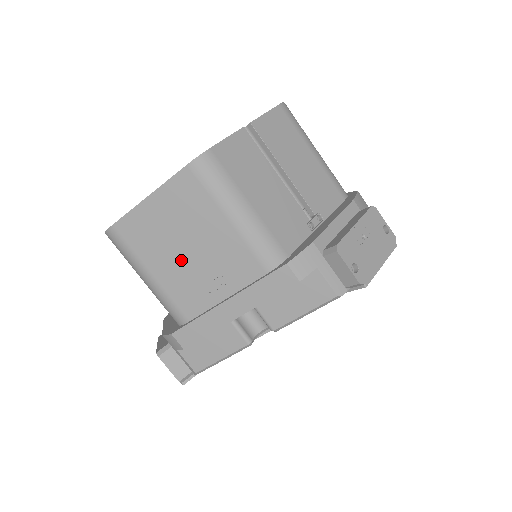
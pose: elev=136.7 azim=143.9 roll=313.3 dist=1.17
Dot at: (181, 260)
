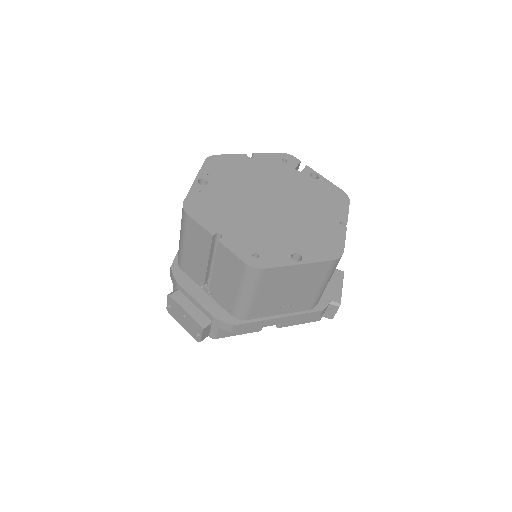
Dot at: (279, 295)
